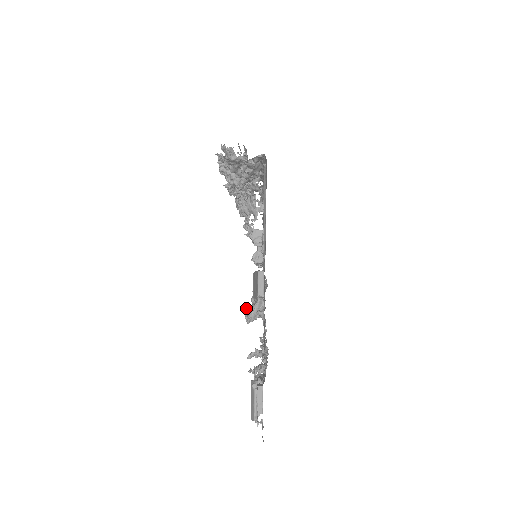
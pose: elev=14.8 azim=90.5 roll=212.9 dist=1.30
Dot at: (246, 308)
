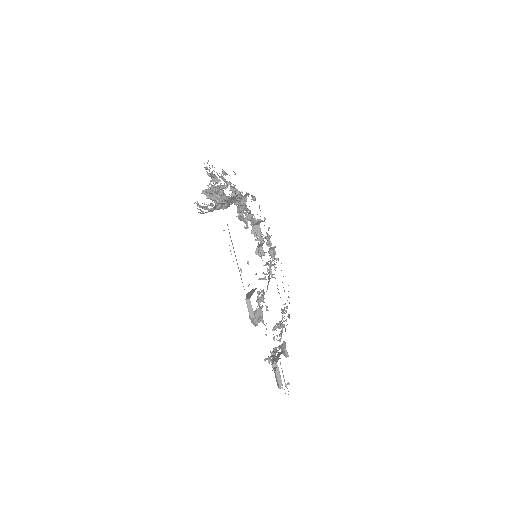
Dot at: (250, 317)
